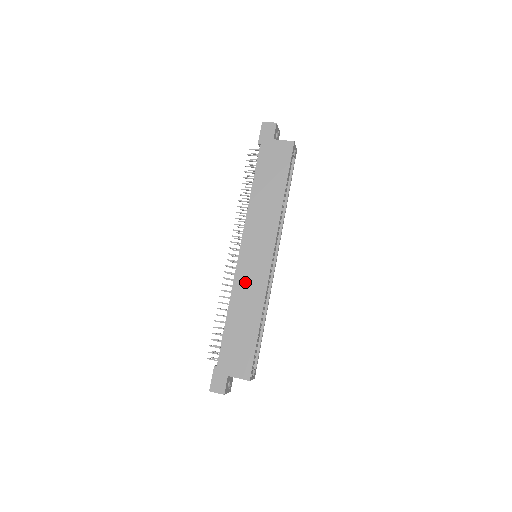
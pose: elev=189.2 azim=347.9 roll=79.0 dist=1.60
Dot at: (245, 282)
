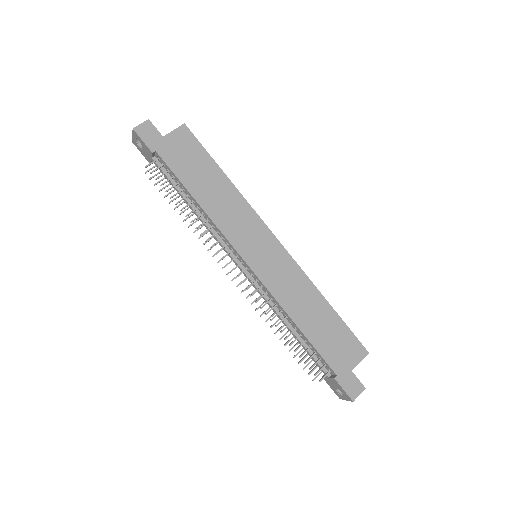
Dot at: (280, 283)
